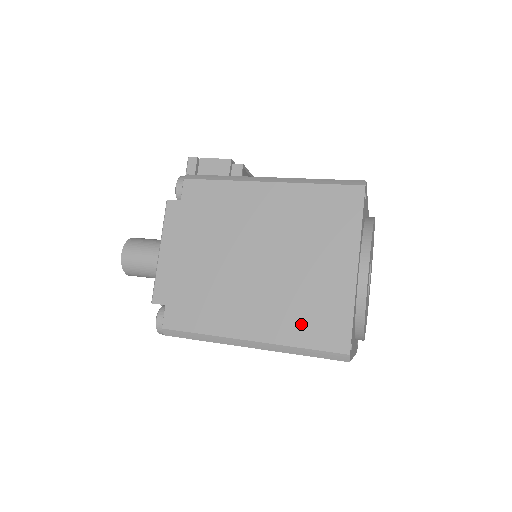
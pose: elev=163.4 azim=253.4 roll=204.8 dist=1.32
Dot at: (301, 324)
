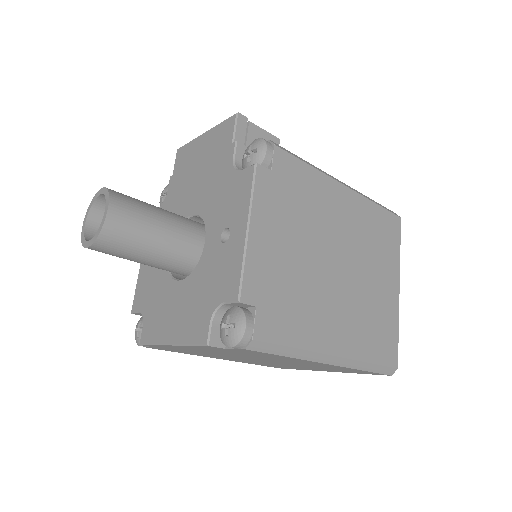
Dot at: (370, 339)
